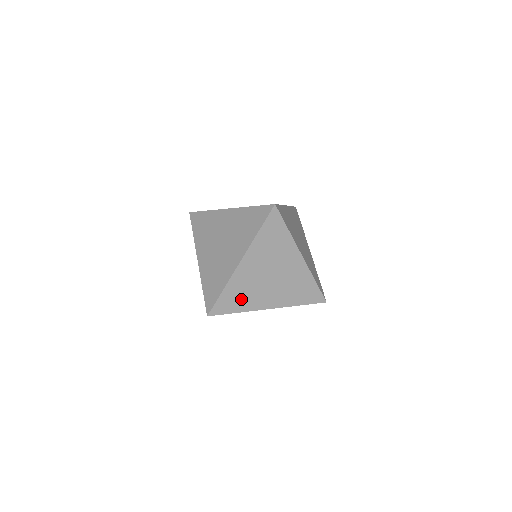
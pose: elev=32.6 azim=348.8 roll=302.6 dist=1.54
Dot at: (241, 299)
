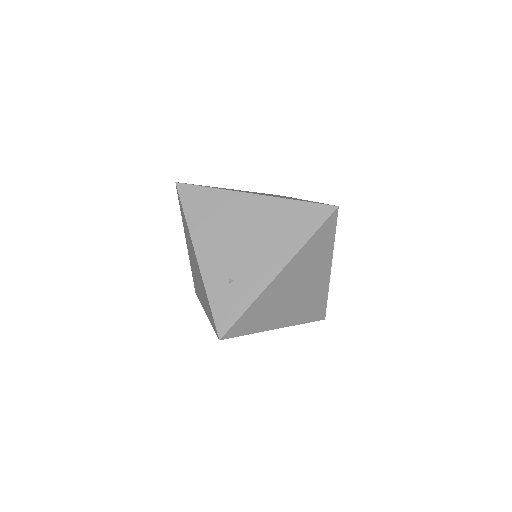
Dot at: (236, 291)
